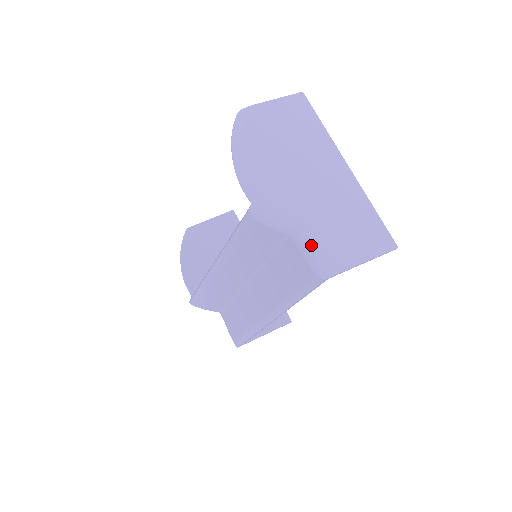
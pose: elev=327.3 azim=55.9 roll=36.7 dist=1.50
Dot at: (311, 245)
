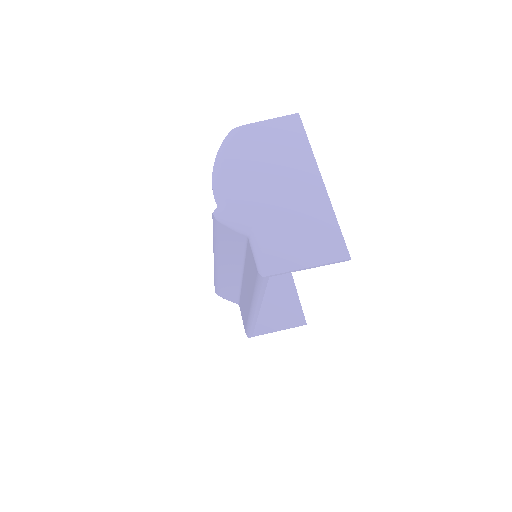
Dot at: (260, 246)
